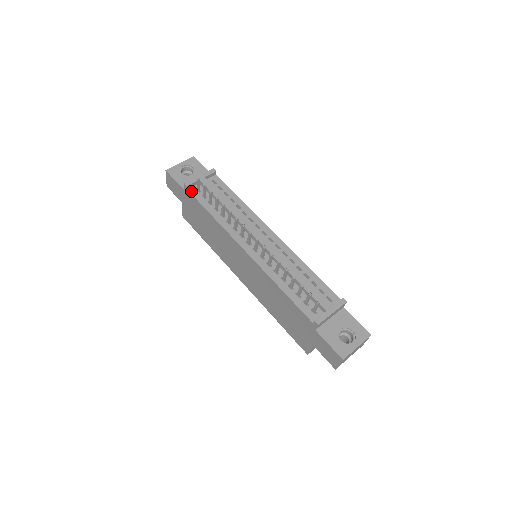
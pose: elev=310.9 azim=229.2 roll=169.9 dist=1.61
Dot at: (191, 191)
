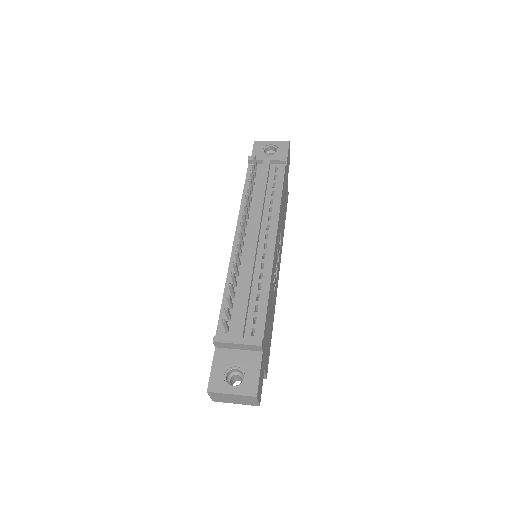
Dot at: (250, 166)
